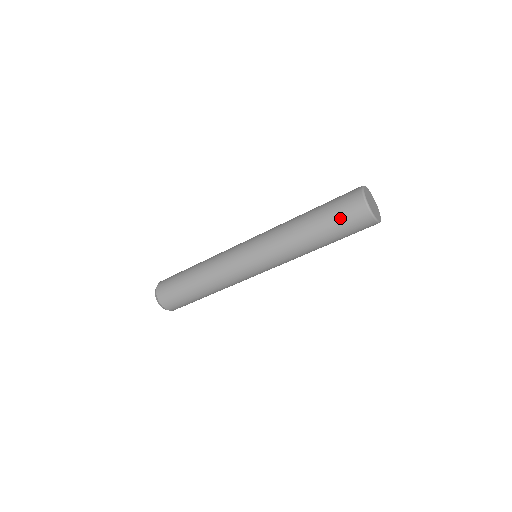
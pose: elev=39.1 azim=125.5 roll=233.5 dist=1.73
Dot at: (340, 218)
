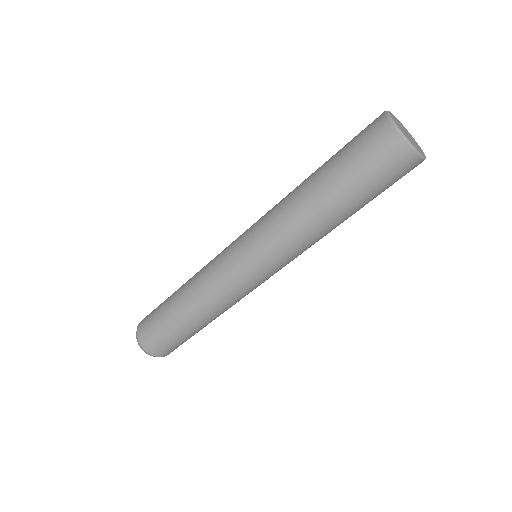
Dot at: (353, 152)
